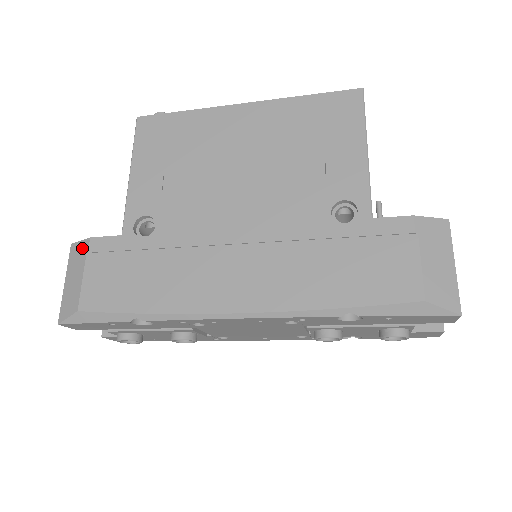
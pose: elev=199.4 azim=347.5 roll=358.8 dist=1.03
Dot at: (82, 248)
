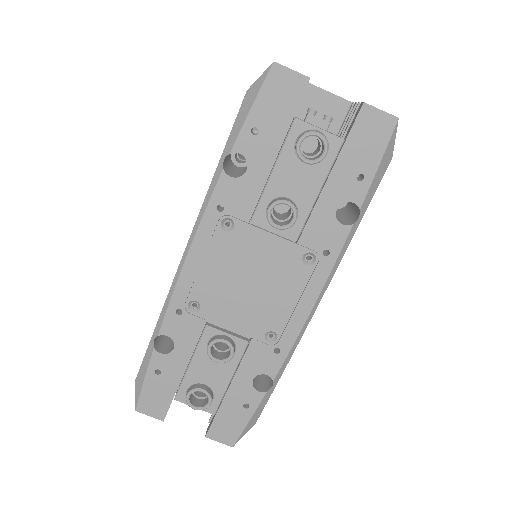
Dot at: occluded
